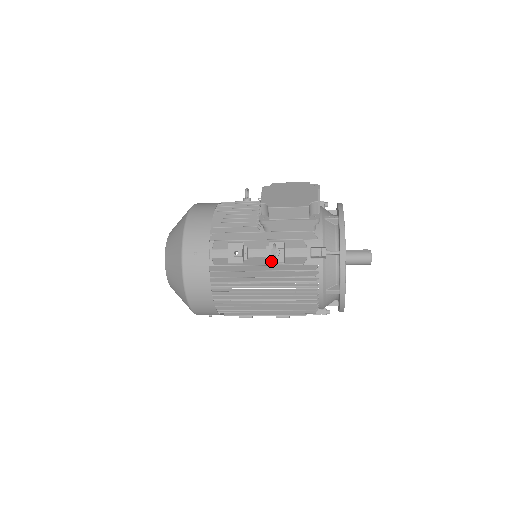
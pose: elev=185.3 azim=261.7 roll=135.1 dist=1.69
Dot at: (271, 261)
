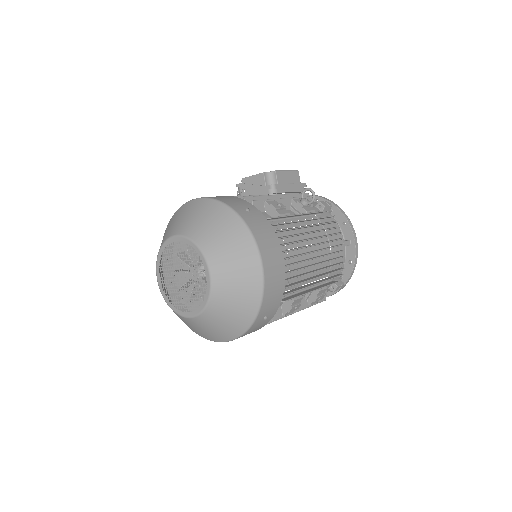
Dot at: (307, 210)
